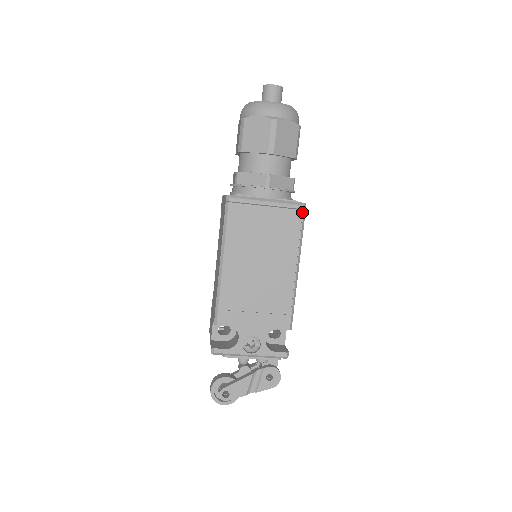
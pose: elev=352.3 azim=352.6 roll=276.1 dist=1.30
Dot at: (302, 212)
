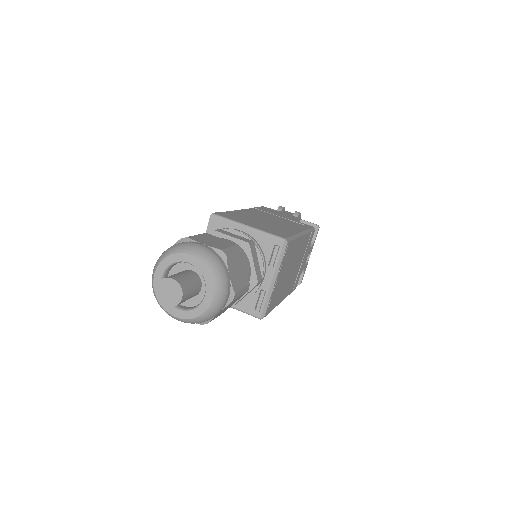
Dot at: (288, 243)
